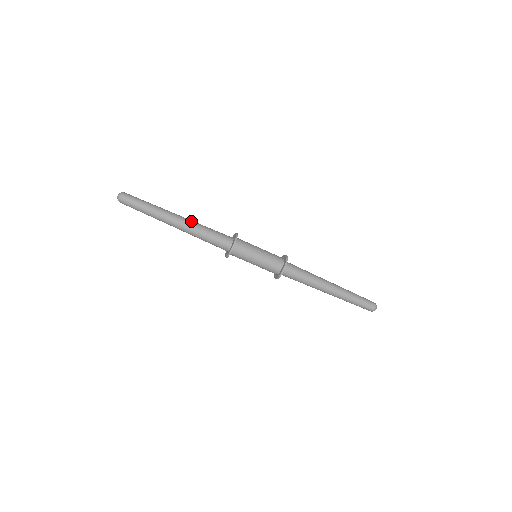
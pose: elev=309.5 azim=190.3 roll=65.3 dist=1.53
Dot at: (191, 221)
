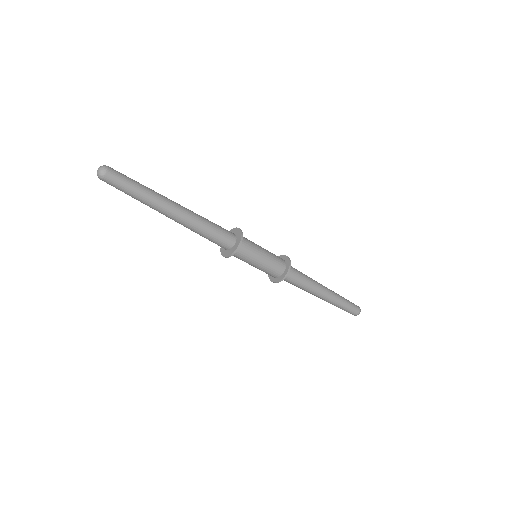
Dot at: (191, 212)
